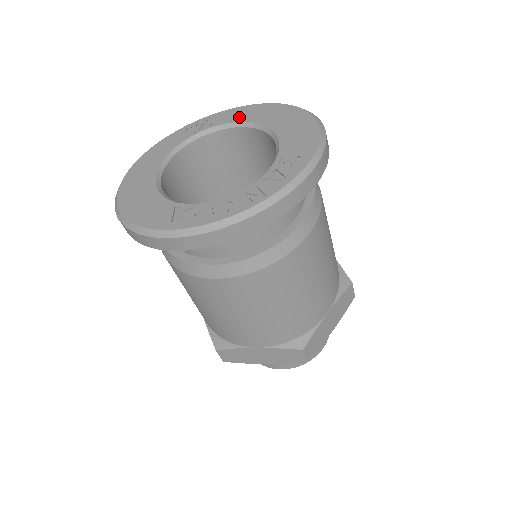
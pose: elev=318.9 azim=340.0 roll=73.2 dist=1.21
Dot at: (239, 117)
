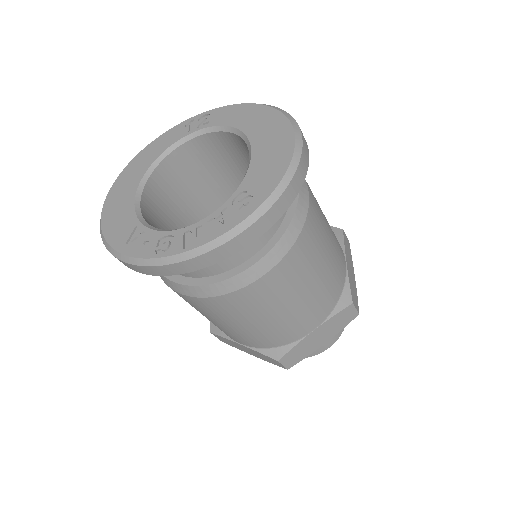
Dot at: (235, 120)
